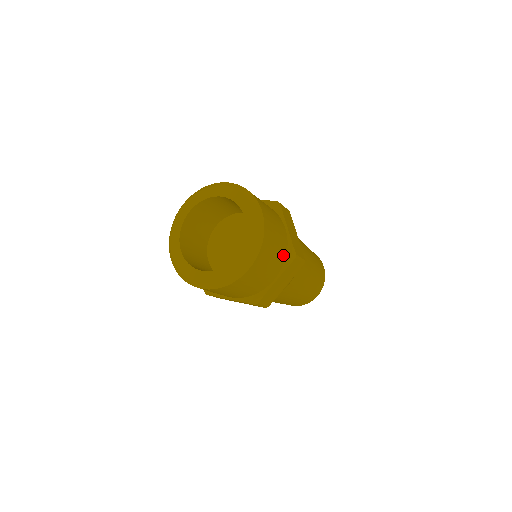
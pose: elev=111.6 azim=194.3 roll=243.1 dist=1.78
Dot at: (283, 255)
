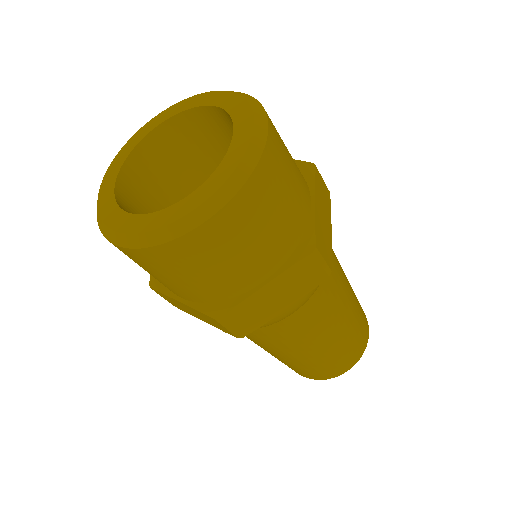
Dot at: occluded
